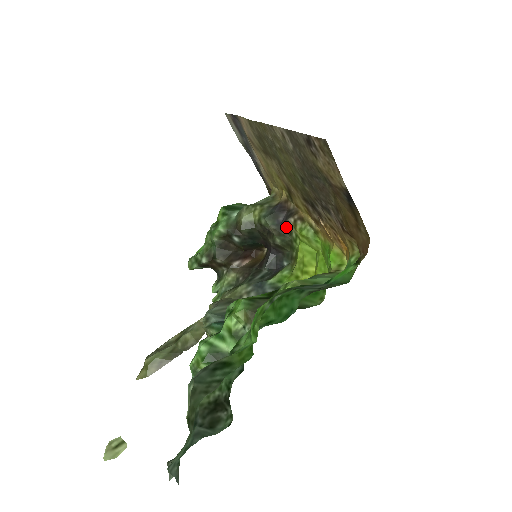
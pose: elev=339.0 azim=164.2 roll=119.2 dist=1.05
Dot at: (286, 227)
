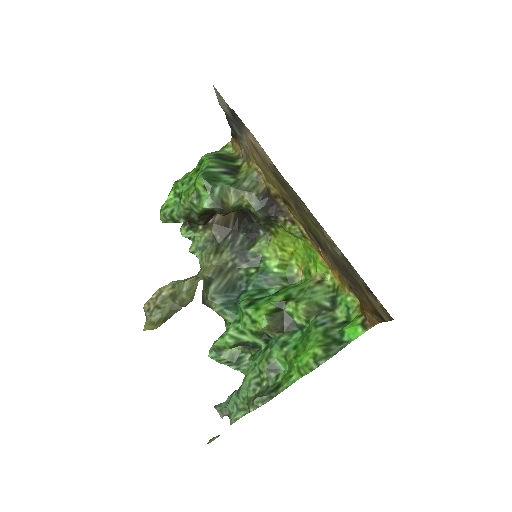
Dot at: (273, 218)
